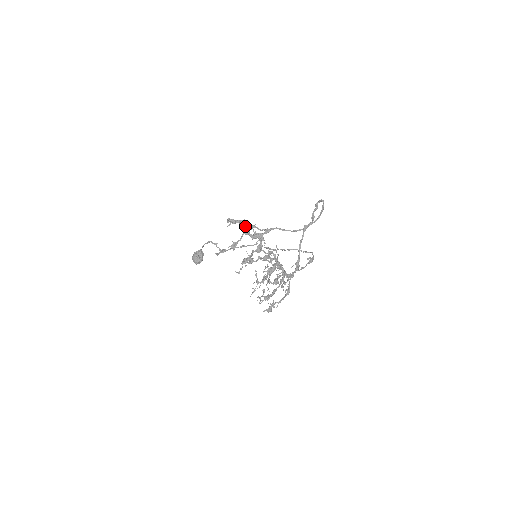
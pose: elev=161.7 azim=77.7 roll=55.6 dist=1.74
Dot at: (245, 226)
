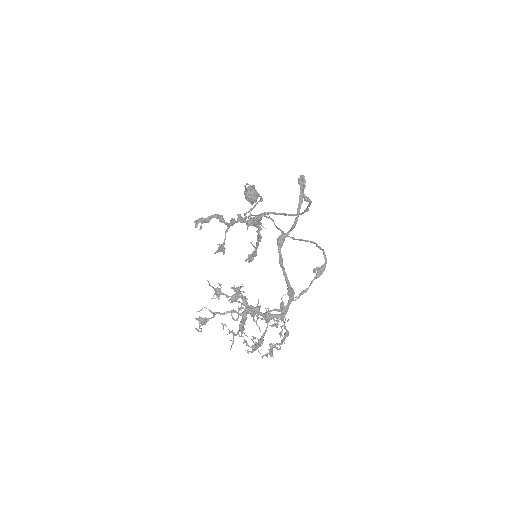
Dot at: (223, 222)
